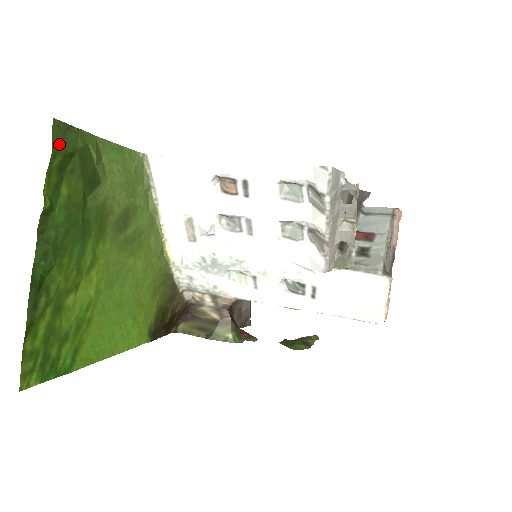
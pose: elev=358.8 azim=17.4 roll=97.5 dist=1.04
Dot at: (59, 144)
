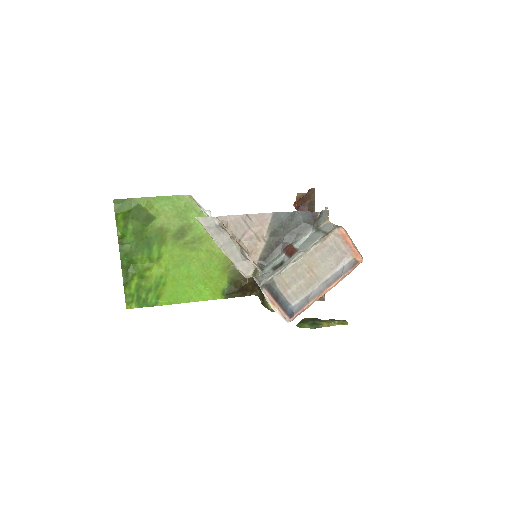
Dot at: (119, 209)
